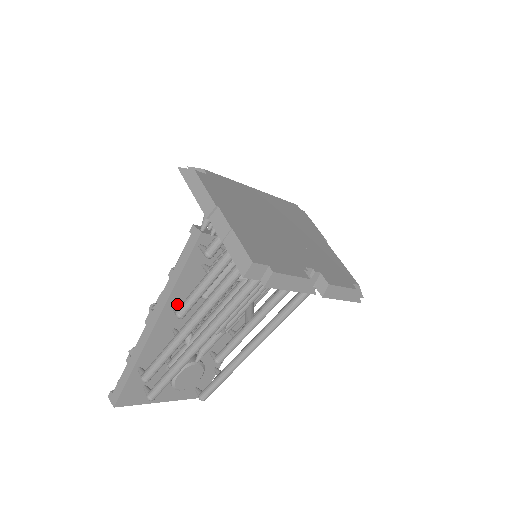
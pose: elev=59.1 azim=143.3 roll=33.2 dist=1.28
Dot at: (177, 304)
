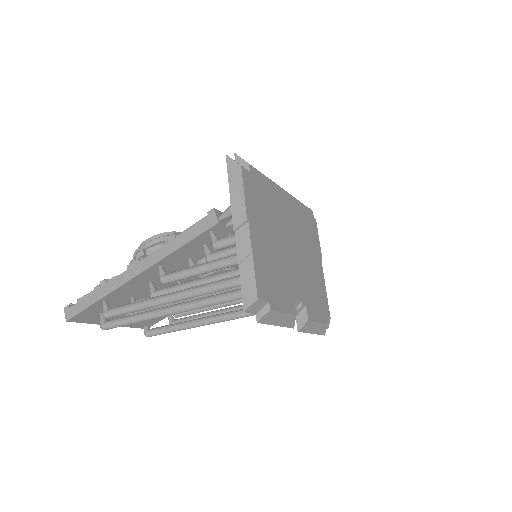
Dot at: (164, 266)
